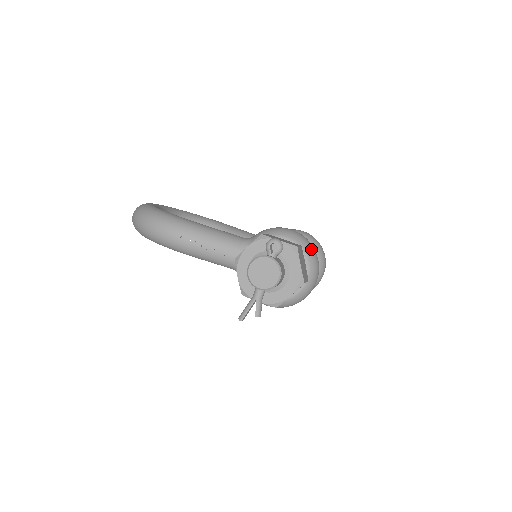
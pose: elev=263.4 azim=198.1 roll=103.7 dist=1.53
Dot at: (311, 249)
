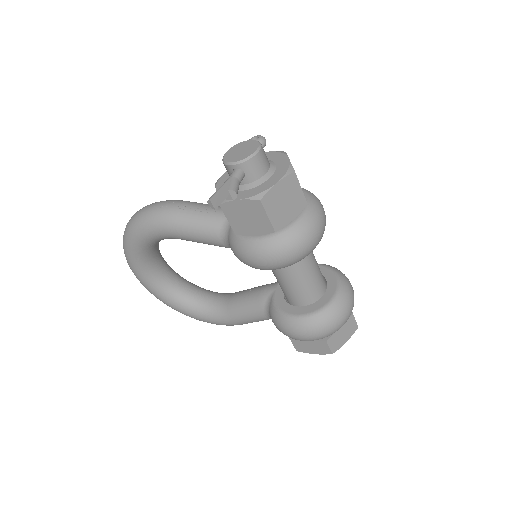
Dot at: occluded
